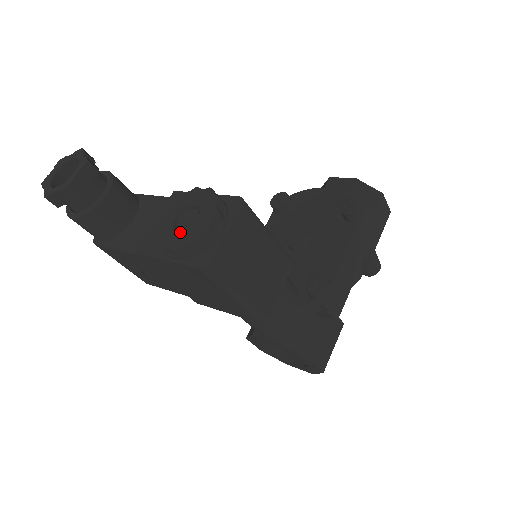
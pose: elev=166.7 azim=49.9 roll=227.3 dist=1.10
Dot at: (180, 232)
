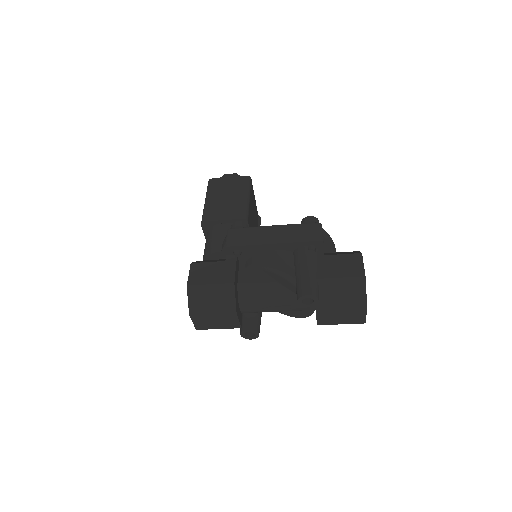
Dot at: occluded
